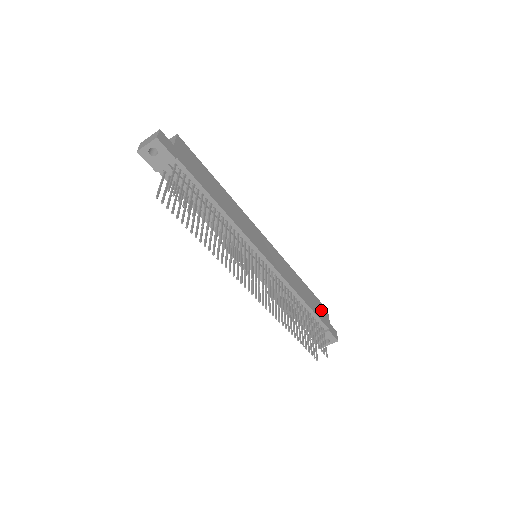
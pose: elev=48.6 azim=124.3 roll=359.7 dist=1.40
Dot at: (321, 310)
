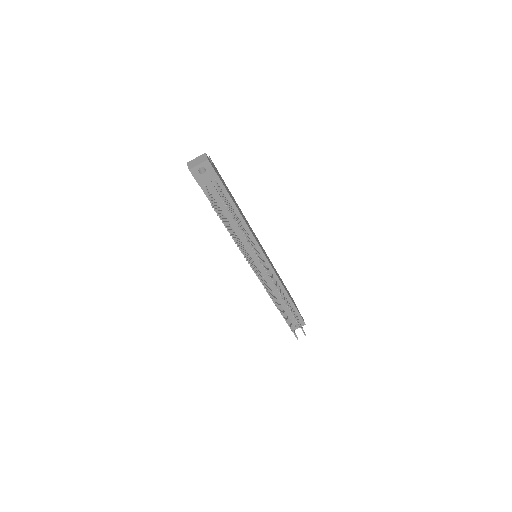
Dot at: occluded
